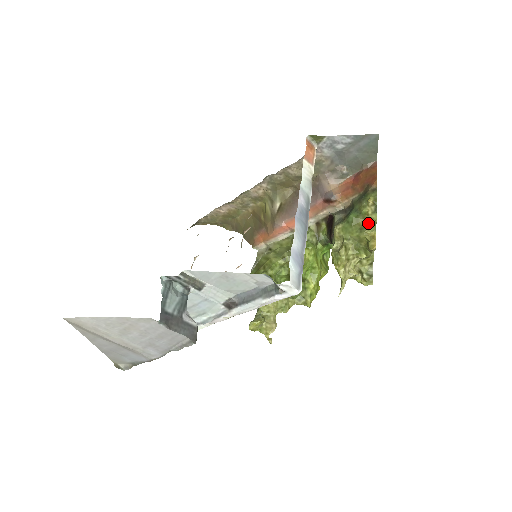
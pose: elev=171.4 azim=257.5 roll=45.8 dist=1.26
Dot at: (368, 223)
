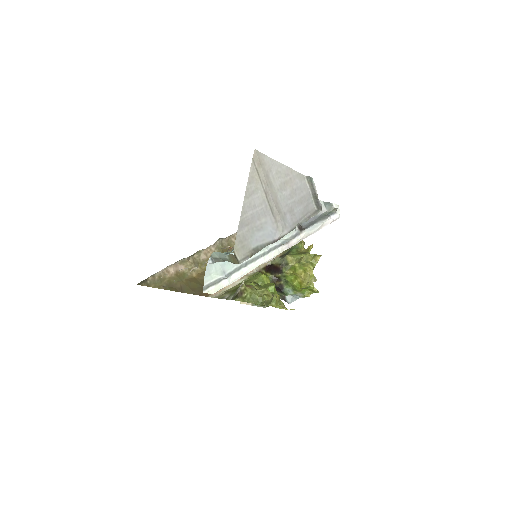
Dot at: (308, 248)
